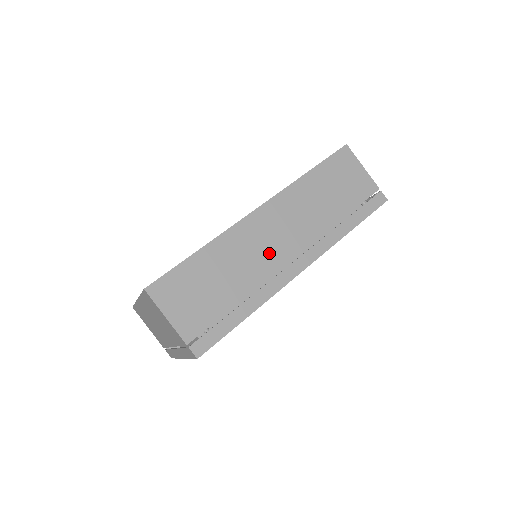
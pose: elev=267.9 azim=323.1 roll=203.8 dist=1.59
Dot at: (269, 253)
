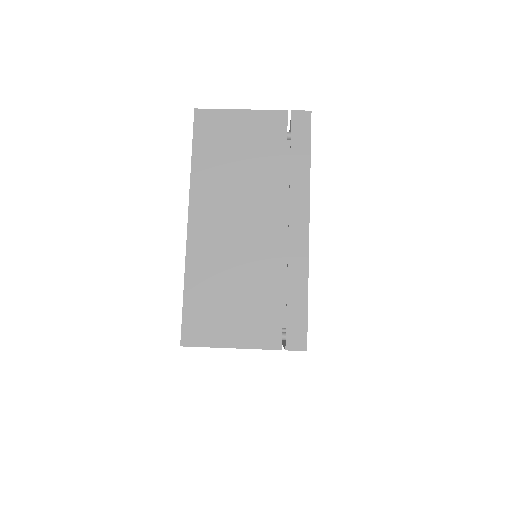
Dot at: occluded
